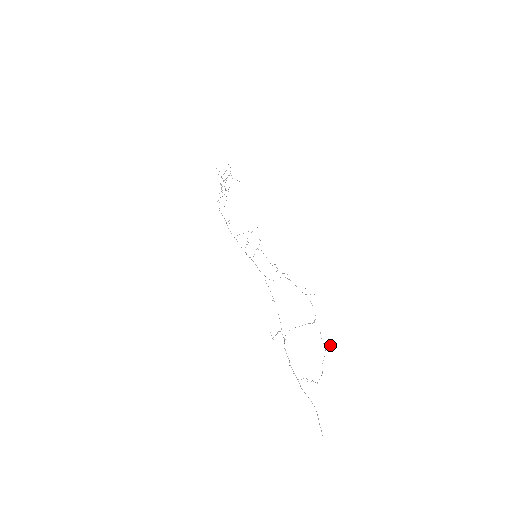
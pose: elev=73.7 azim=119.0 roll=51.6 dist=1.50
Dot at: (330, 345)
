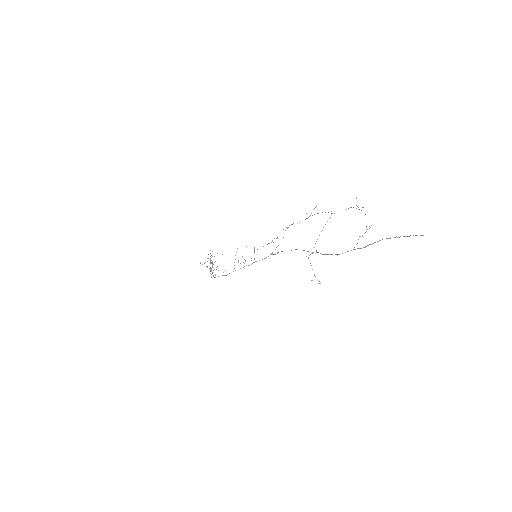
Dot at: (356, 198)
